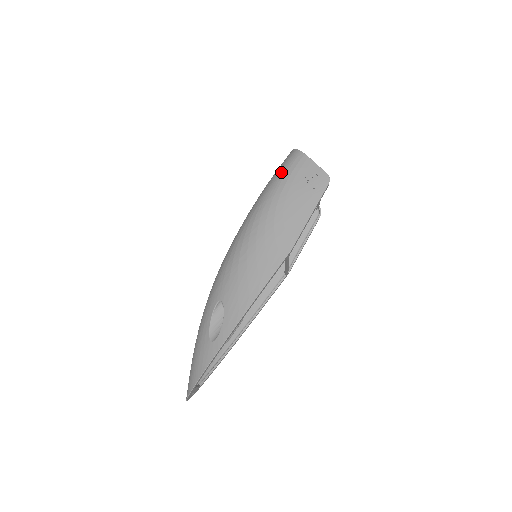
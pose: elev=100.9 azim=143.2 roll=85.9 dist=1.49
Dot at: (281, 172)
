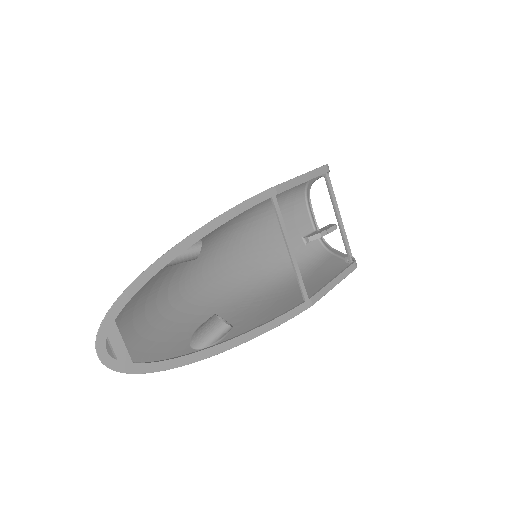
Dot at: (286, 191)
